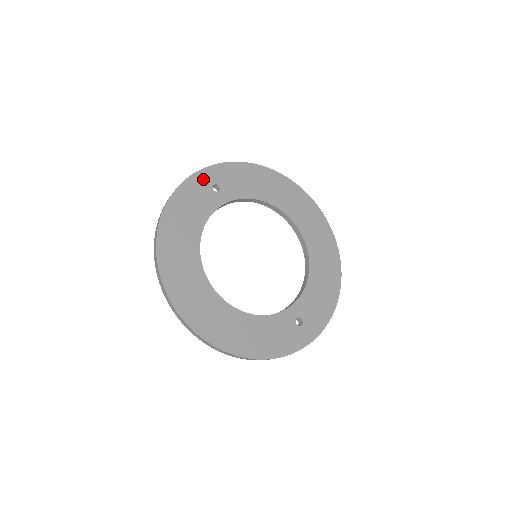
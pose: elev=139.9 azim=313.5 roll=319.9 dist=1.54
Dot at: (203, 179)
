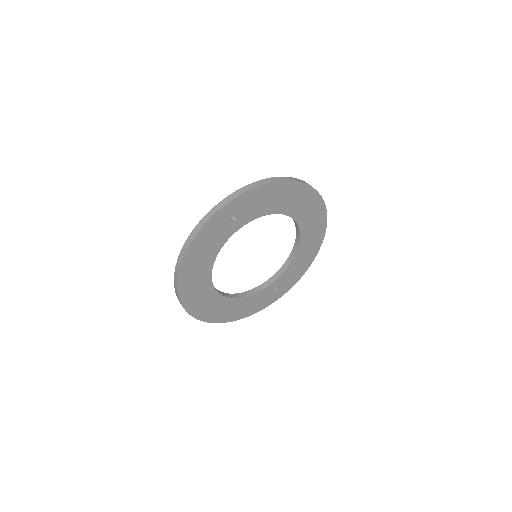
Dot at: (223, 215)
